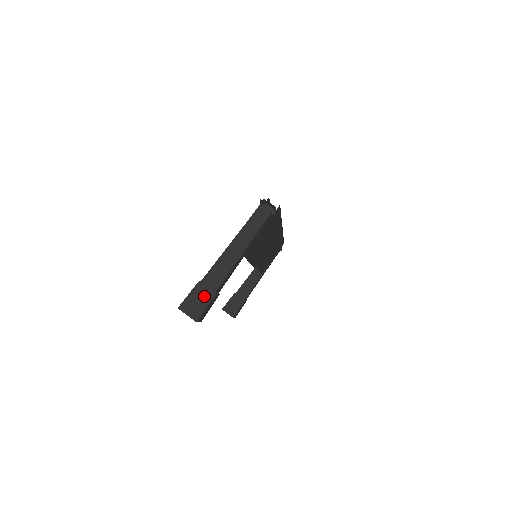
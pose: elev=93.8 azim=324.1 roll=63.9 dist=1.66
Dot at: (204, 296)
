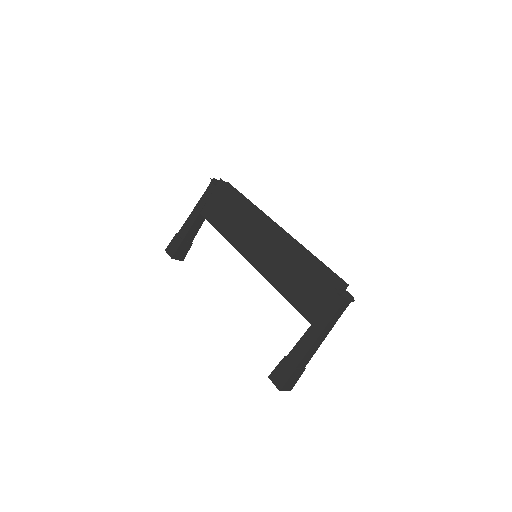
Dot at: (298, 375)
